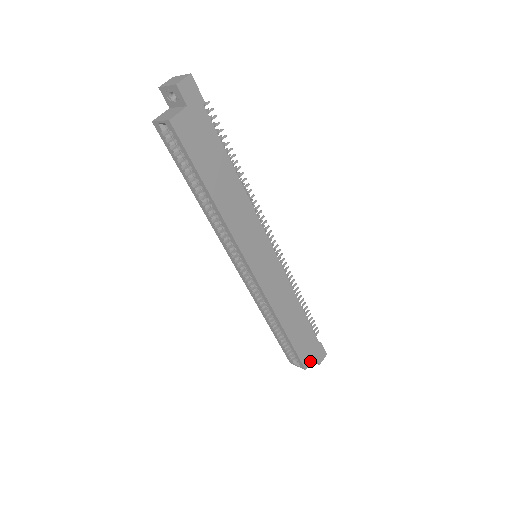
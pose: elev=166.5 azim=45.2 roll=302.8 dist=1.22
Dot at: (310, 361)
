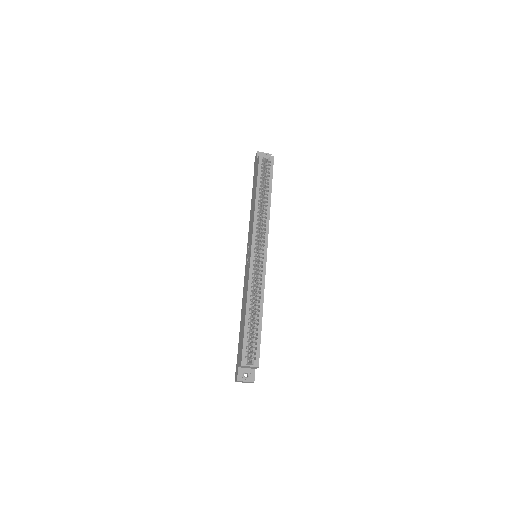
Dot at: occluded
